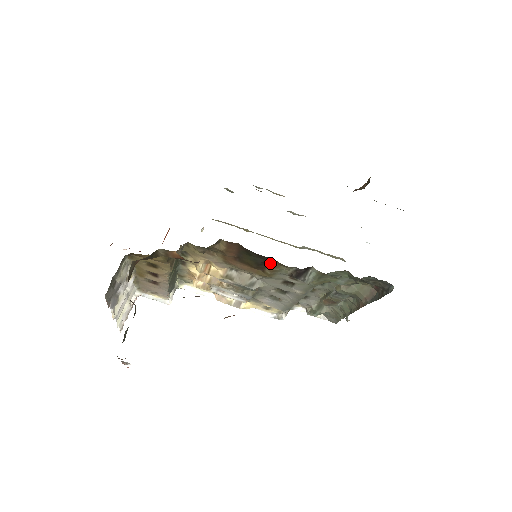
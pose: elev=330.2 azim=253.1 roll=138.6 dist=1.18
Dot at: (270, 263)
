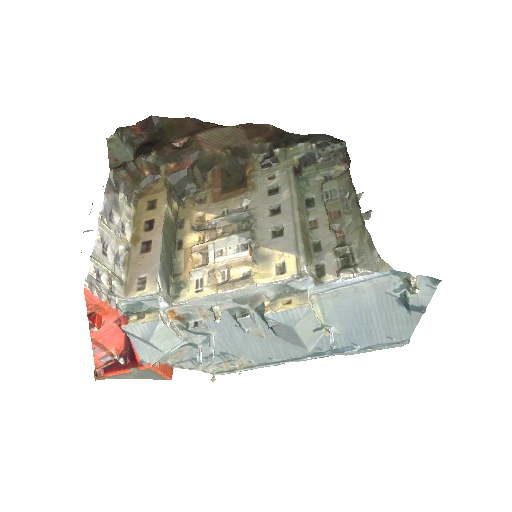
Dot at: (247, 174)
